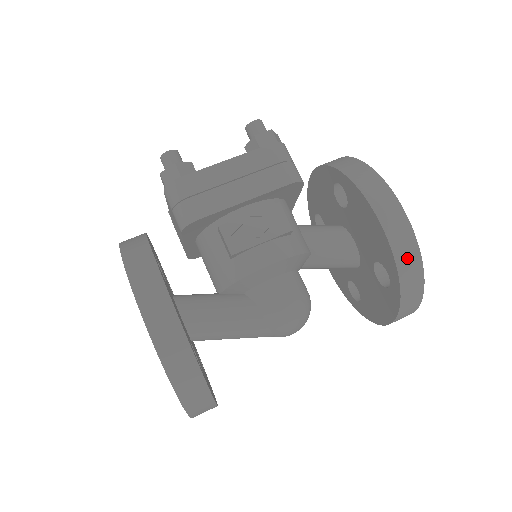
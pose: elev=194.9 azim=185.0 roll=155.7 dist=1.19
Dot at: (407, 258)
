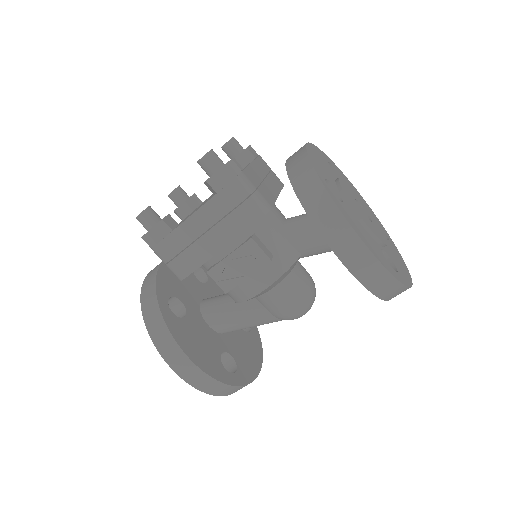
Dot at: (378, 282)
